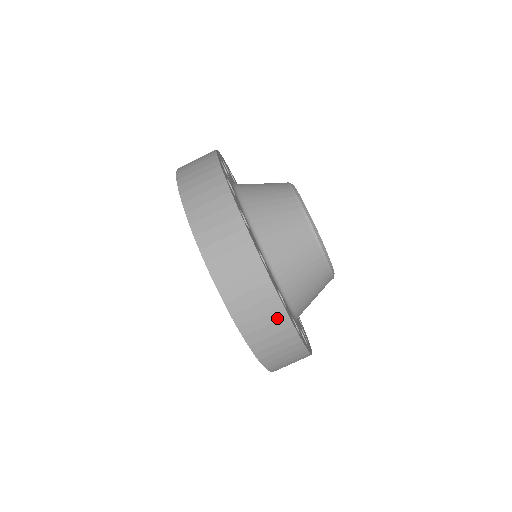
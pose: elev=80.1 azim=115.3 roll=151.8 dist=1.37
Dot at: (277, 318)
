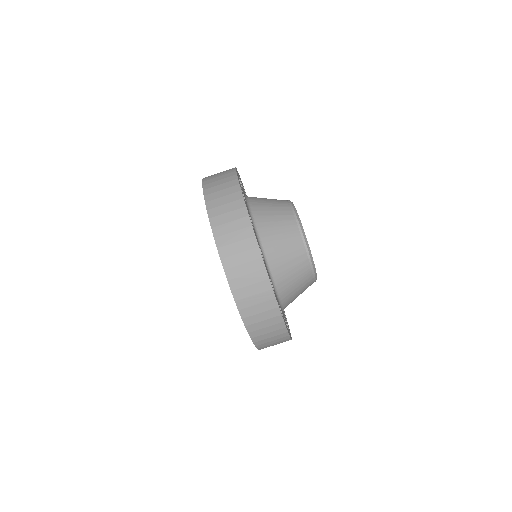
Dot at: (267, 298)
